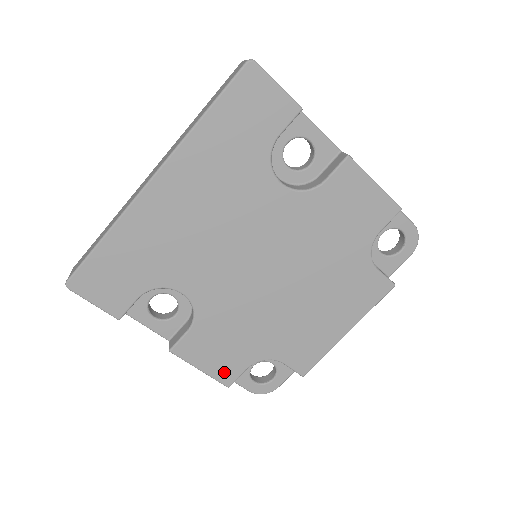
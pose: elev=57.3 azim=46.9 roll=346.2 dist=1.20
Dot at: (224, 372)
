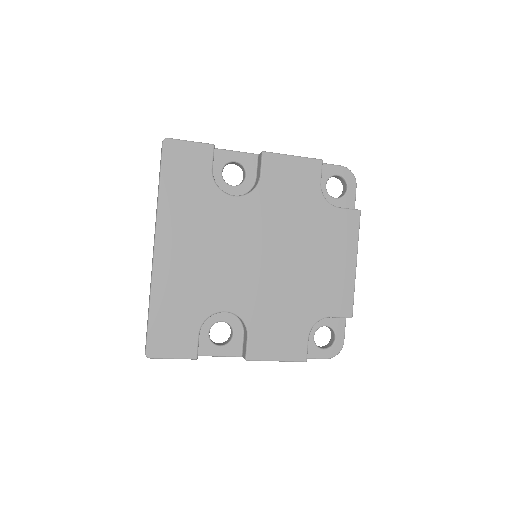
Dot at: (294, 351)
